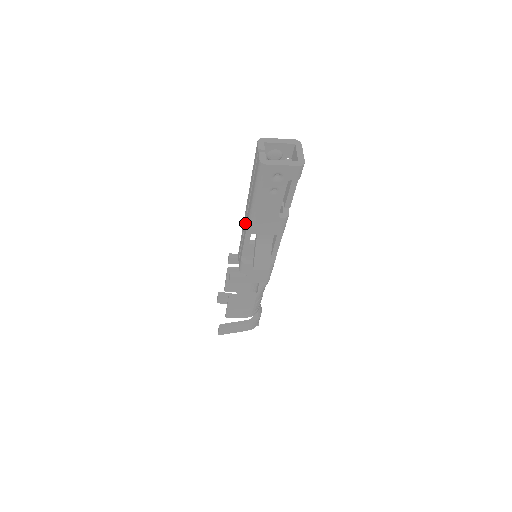
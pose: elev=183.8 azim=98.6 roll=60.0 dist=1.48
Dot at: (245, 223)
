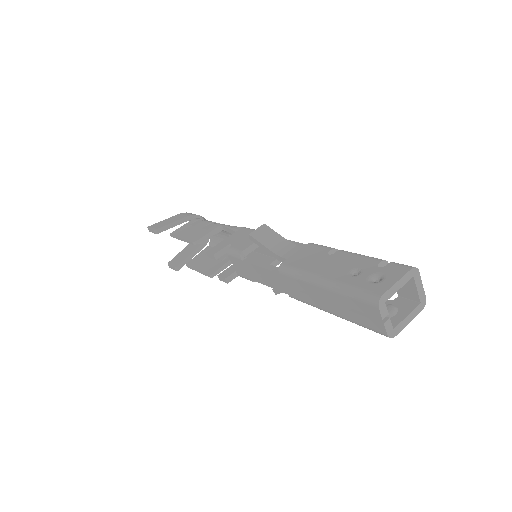
Dot at: (279, 281)
